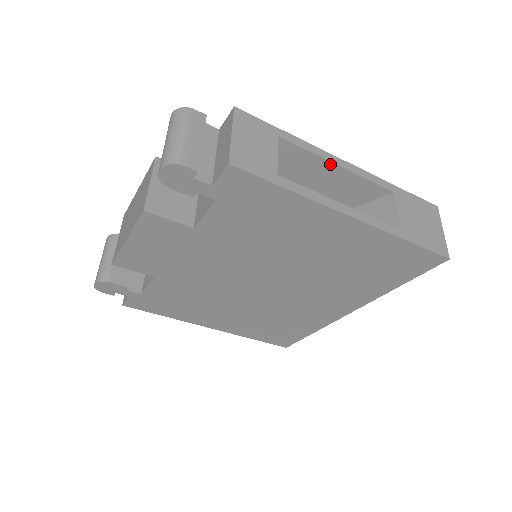
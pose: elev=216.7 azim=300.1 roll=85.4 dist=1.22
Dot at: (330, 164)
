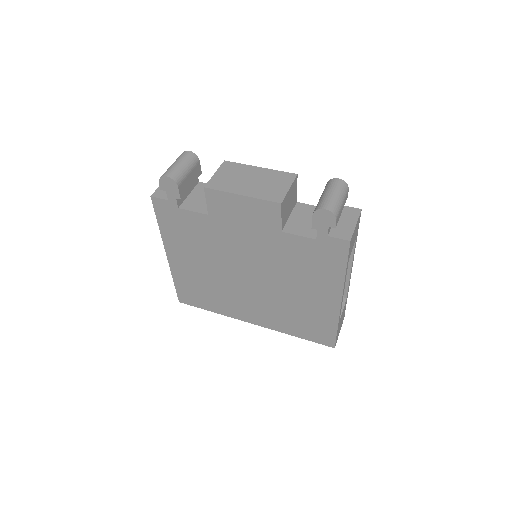
Dot at: (350, 266)
